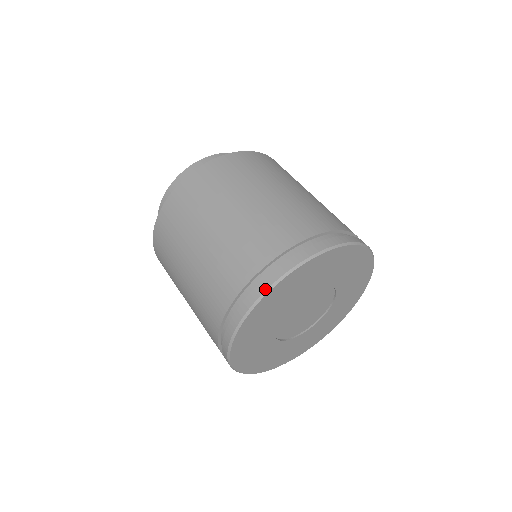
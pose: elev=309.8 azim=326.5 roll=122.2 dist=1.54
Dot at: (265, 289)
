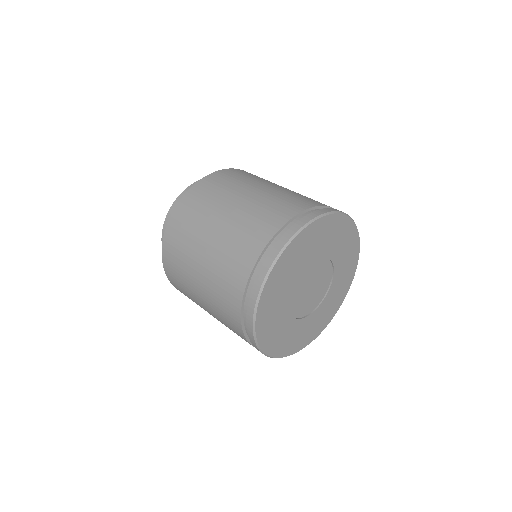
Dot at: (319, 214)
